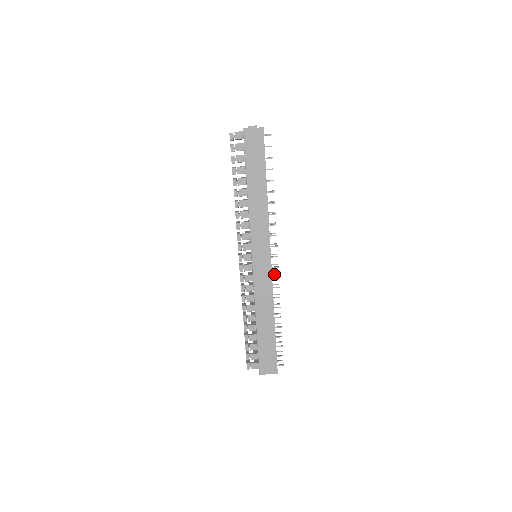
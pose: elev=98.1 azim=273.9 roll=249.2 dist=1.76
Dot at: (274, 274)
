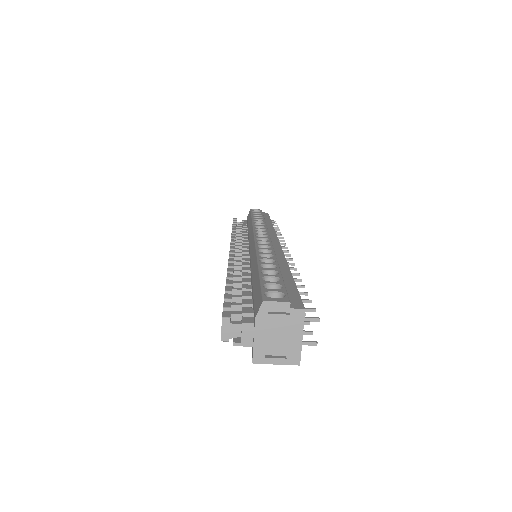
Dot at: occluded
